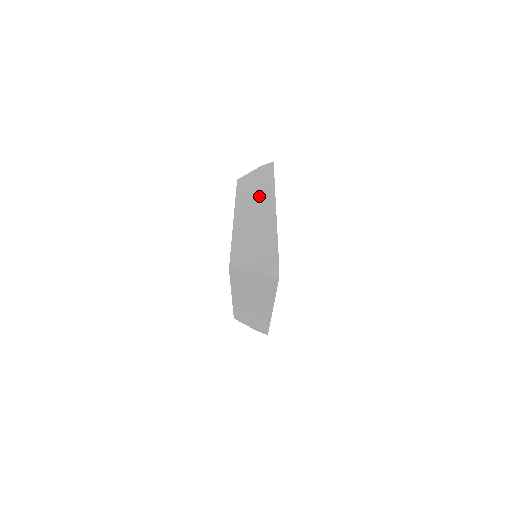
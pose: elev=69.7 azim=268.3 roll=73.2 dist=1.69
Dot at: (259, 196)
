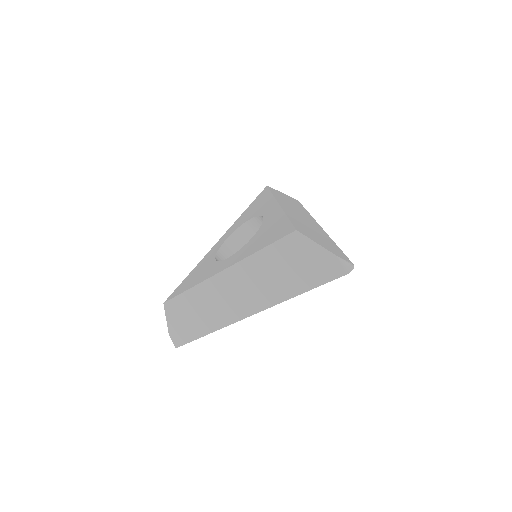
Dot at: (298, 209)
